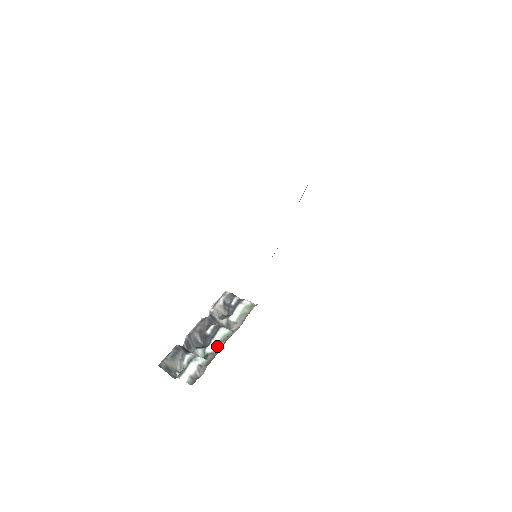
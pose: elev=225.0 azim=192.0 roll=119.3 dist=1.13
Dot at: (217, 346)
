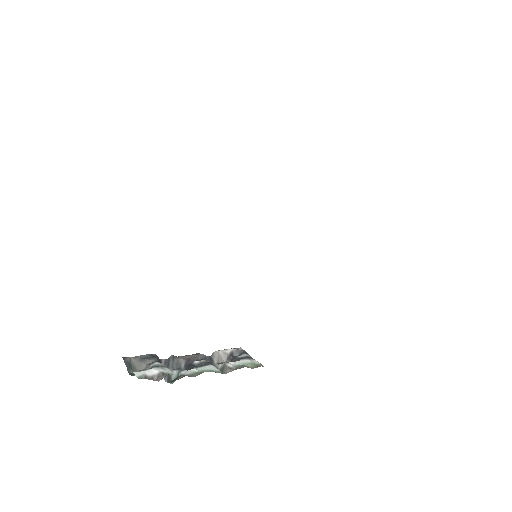
Dot at: (195, 373)
